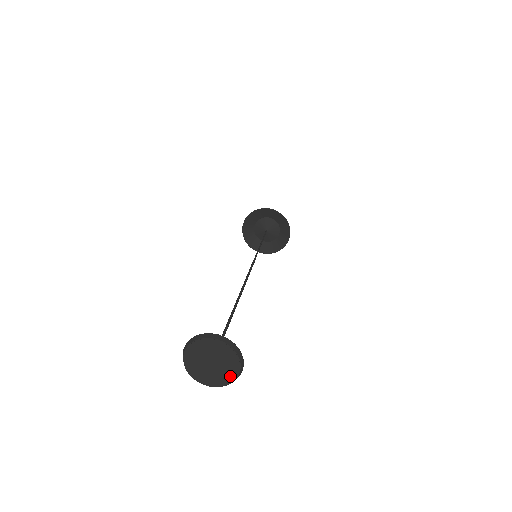
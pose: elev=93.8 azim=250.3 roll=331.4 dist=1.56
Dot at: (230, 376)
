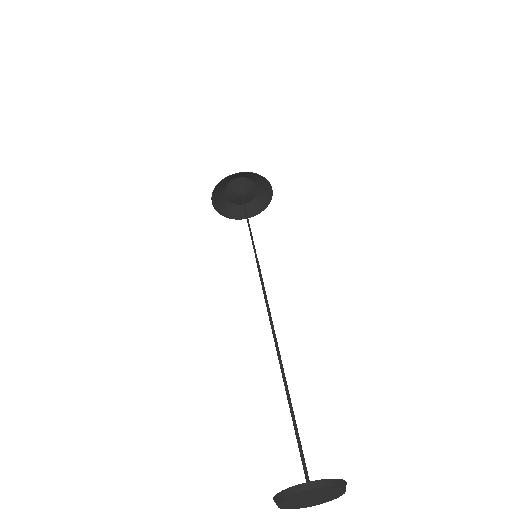
Dot at: (338, 493)
